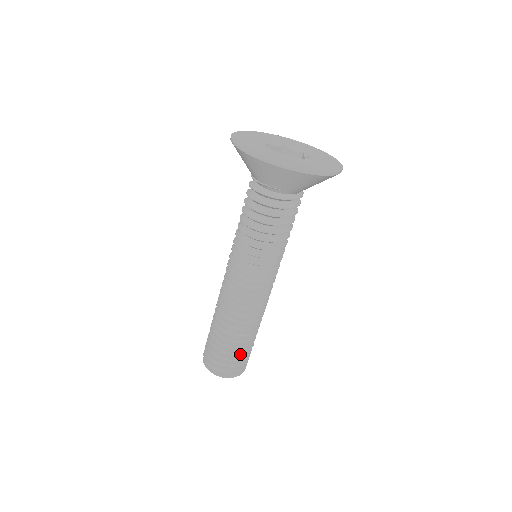
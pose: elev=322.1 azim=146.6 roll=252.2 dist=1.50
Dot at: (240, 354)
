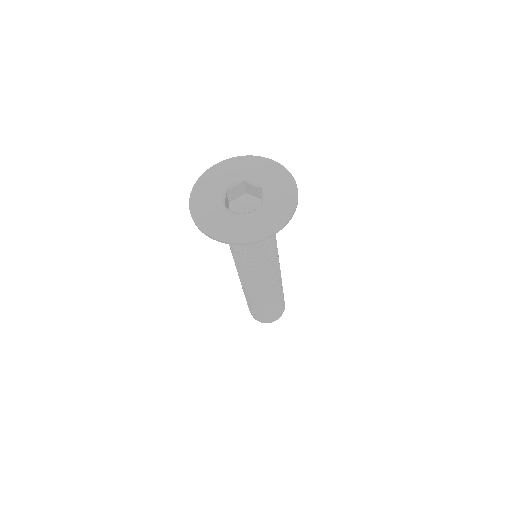
Dot at: occluded
